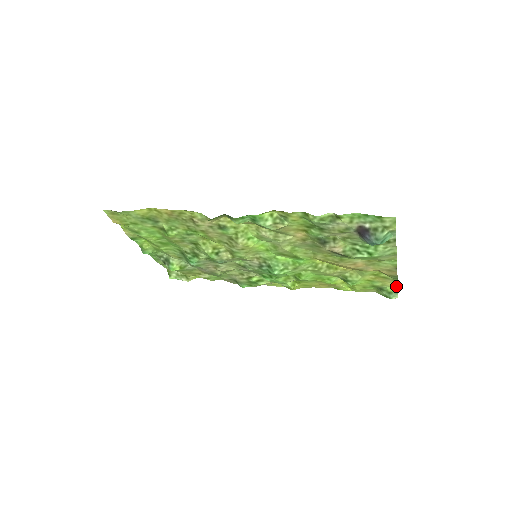
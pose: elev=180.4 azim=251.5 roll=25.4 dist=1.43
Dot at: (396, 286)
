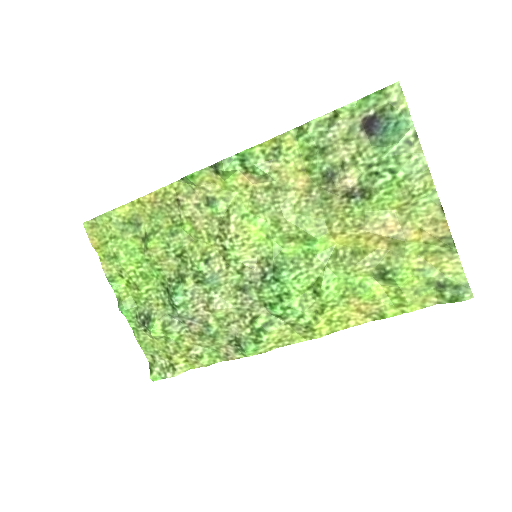
Dot at: (461, 271)
